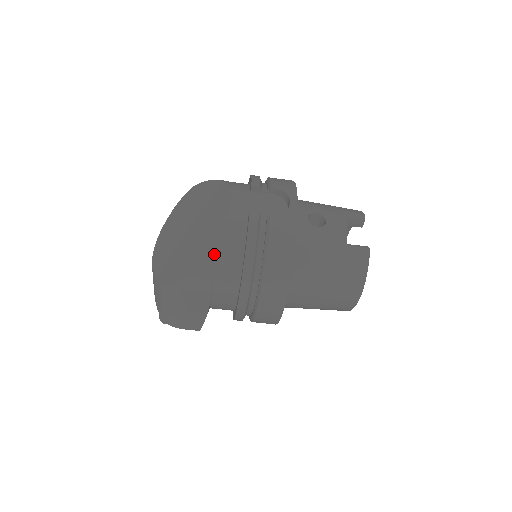
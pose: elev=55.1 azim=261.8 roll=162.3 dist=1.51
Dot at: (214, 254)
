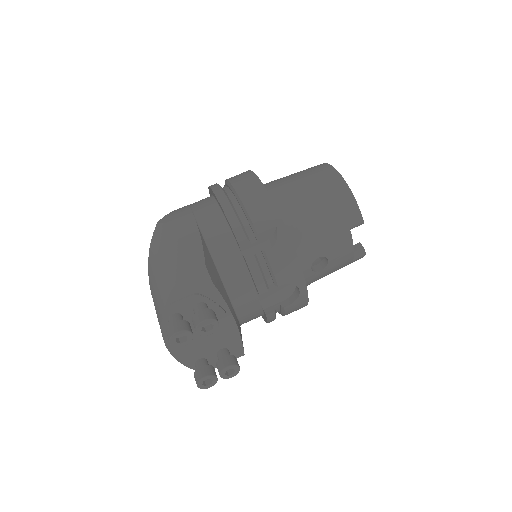
Dot at: occluded
